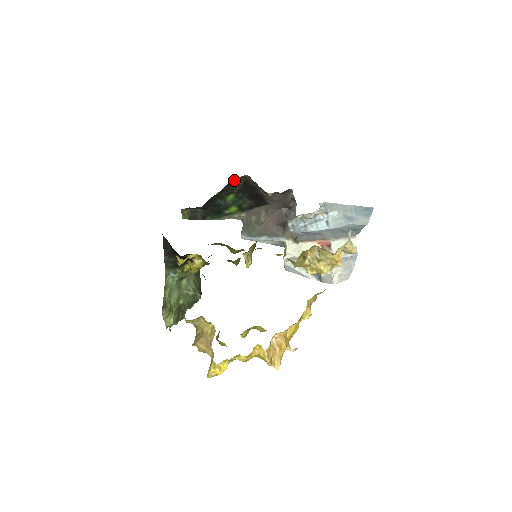
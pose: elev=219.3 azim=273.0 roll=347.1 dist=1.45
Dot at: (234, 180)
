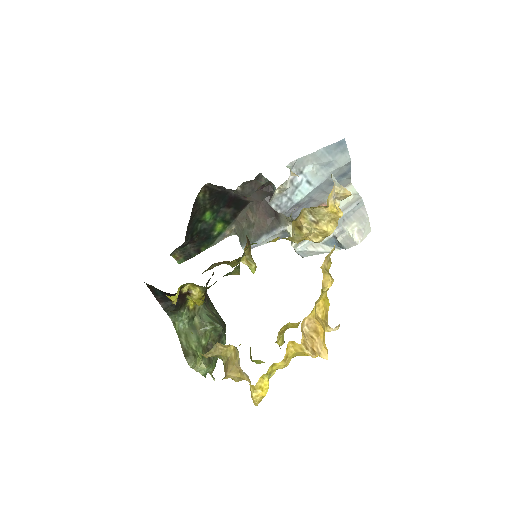
Dot at: (199, 196)
